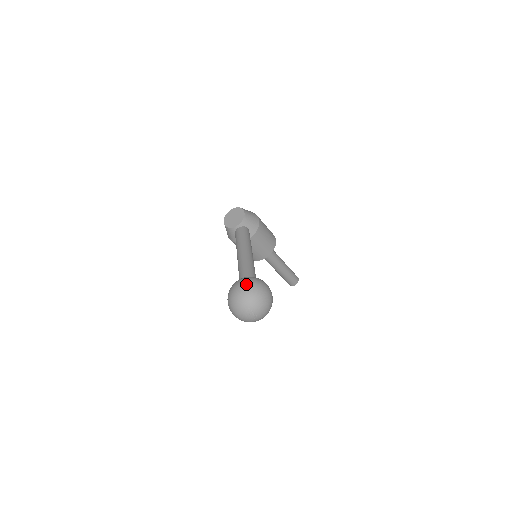
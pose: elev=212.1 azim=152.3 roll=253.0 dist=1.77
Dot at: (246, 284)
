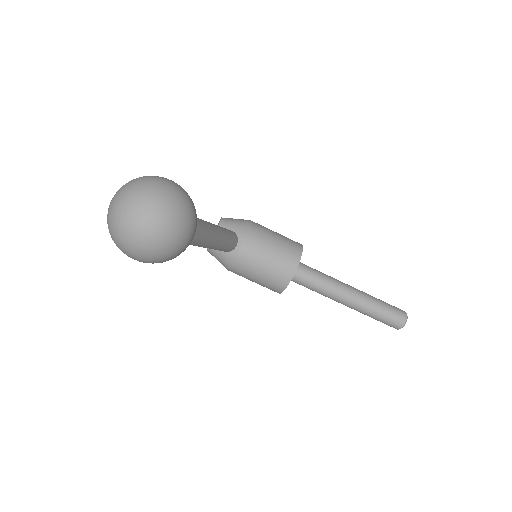
Dot at: occluded
